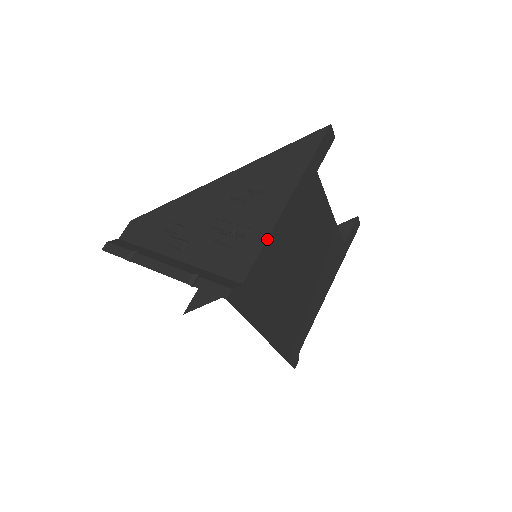
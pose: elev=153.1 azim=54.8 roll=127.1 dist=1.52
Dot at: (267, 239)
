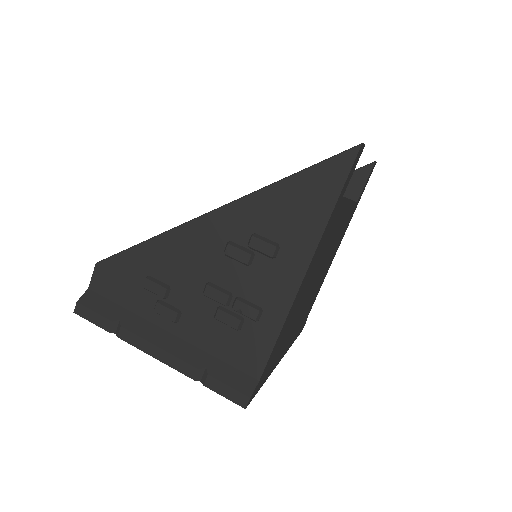
Dot at: (282, 327)
